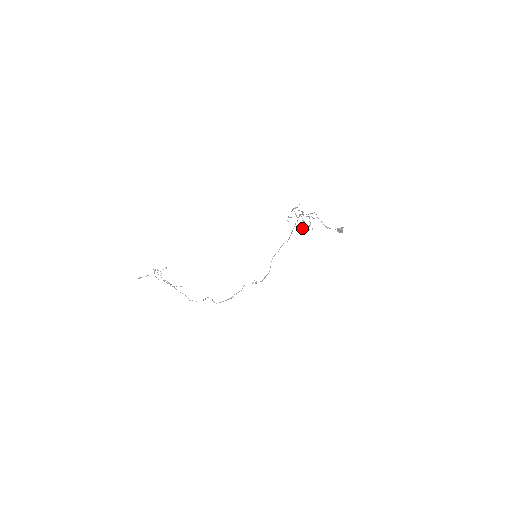
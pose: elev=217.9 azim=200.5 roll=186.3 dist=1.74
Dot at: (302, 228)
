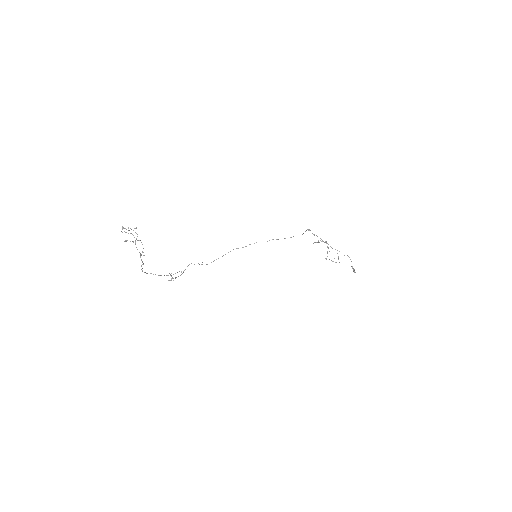
Dot at: occluded
